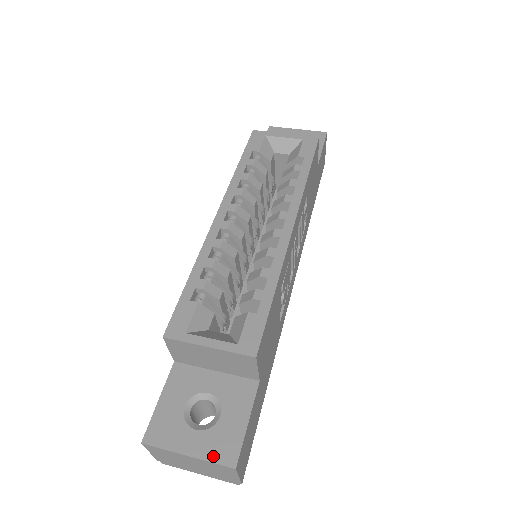
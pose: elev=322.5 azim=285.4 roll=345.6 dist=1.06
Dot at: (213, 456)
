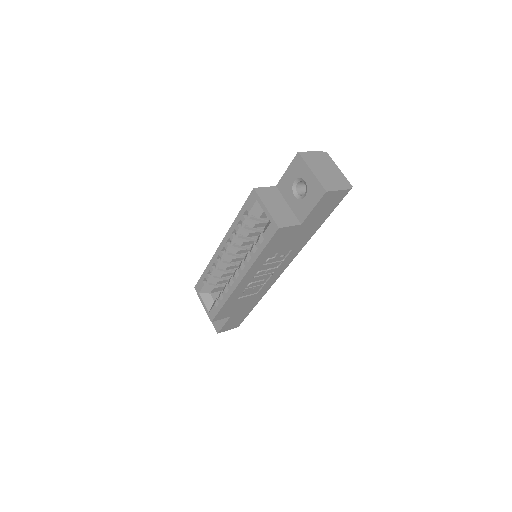
Dot at: (214, 324)
